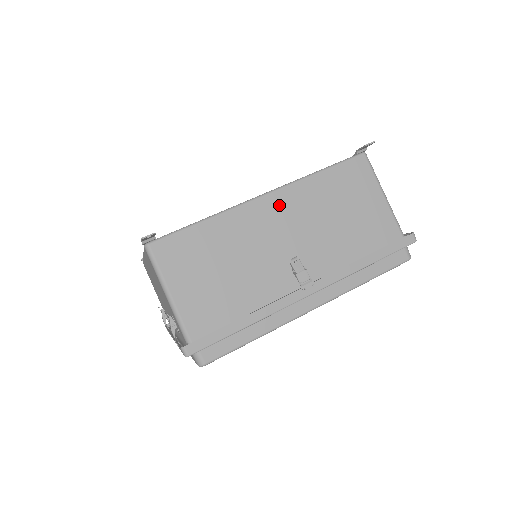
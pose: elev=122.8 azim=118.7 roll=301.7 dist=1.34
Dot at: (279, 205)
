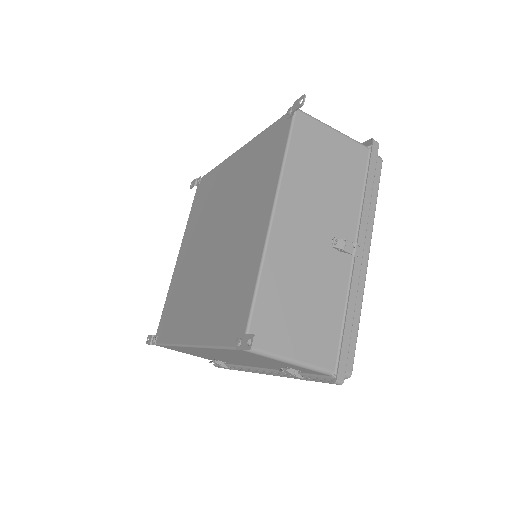
Dot at: (288, 213)
